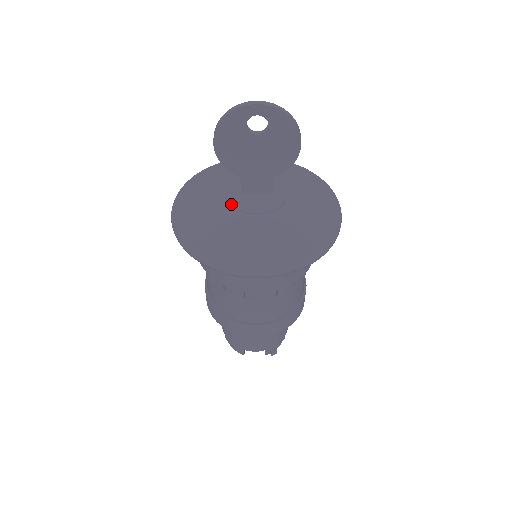
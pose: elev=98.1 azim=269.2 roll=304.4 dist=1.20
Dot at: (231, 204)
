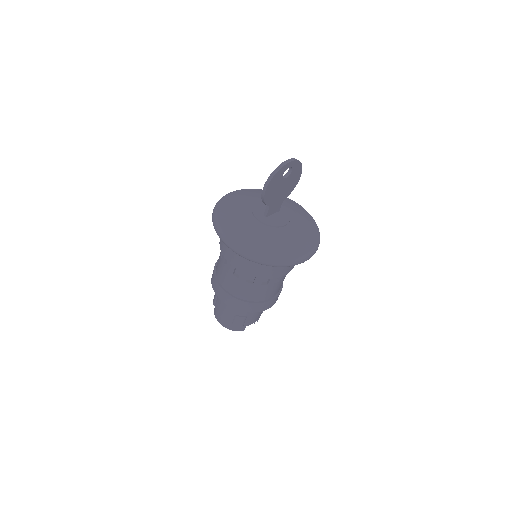
Dot at: (269, 225)
